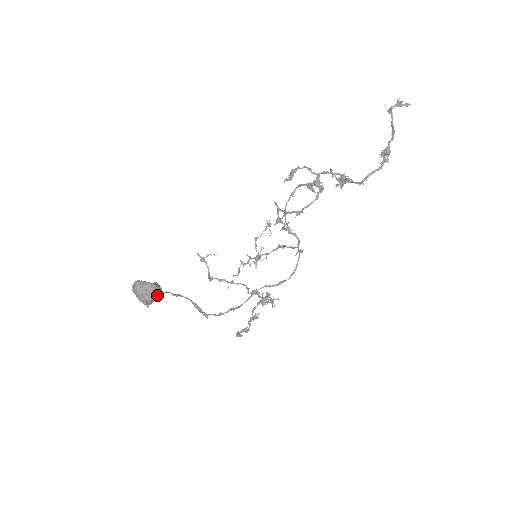
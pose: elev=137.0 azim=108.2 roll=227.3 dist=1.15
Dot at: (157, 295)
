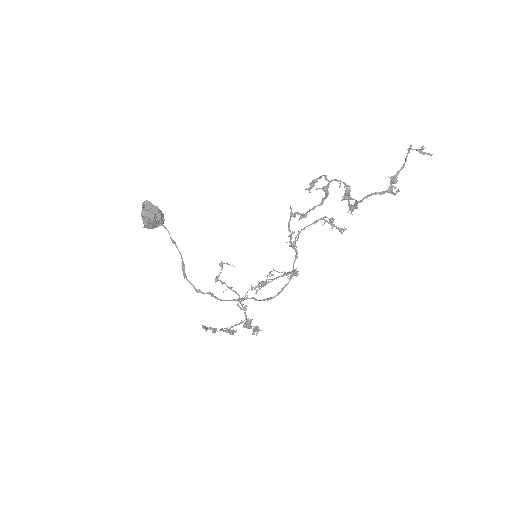
Dot at: (156, 220)
